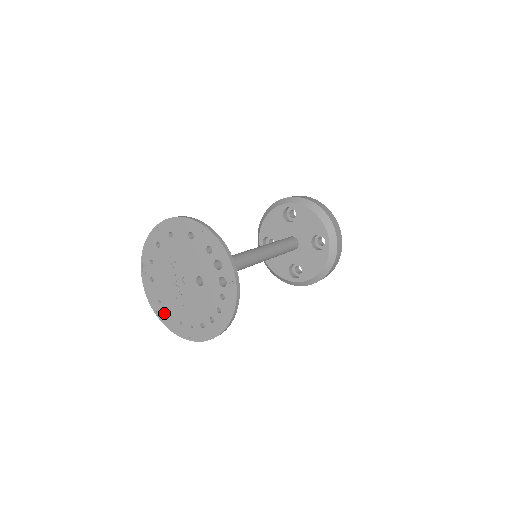
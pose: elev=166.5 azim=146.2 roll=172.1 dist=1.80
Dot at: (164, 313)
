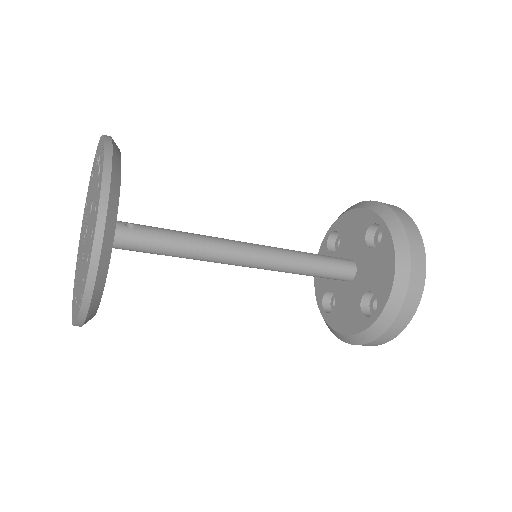
Dot at: (75, 307)
